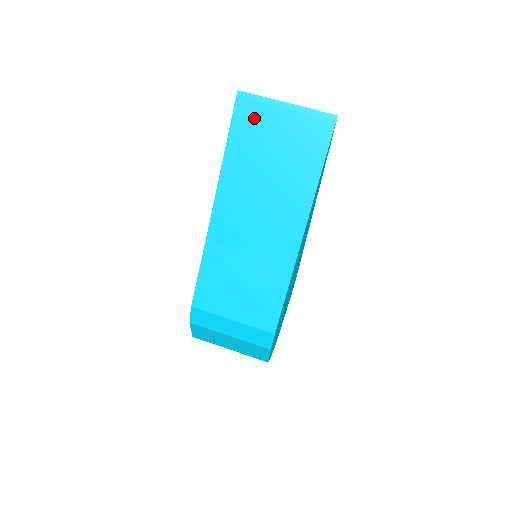
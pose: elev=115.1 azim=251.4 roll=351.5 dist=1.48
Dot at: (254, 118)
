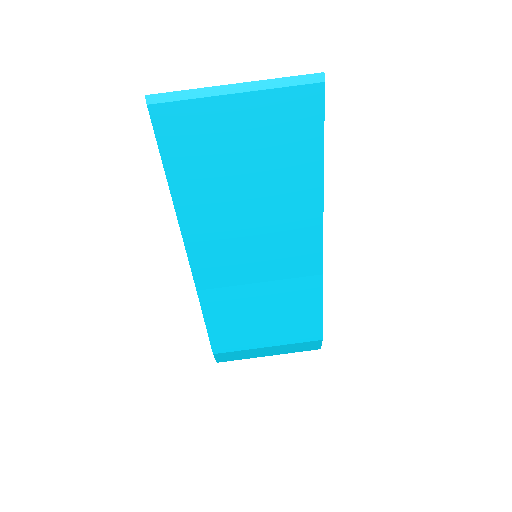
Dot at: (192, 127)
